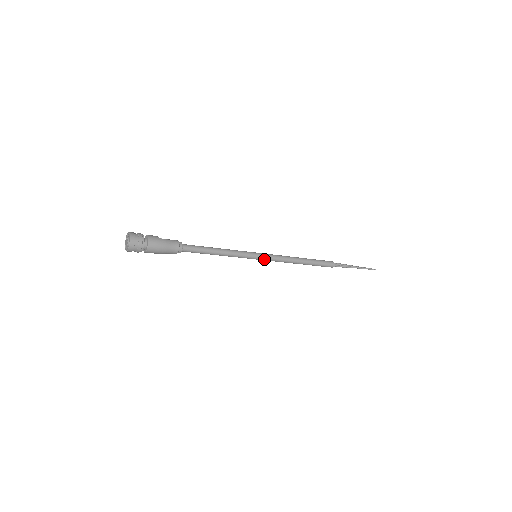
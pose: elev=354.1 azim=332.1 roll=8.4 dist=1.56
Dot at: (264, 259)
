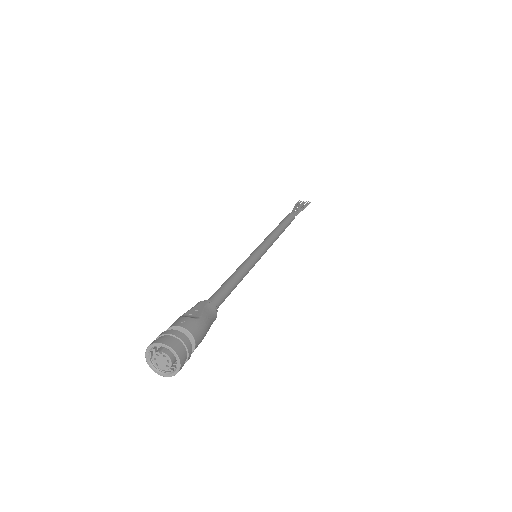
Dot at: occluded
